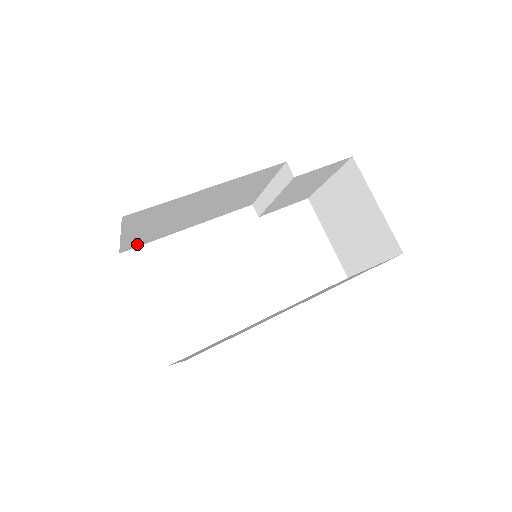
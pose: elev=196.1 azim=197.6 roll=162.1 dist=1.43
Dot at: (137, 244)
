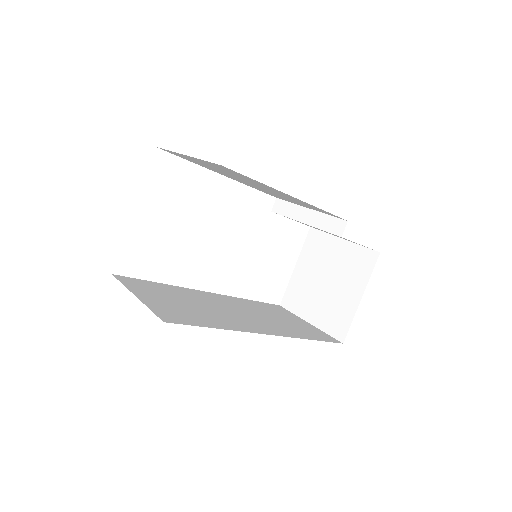
Dot at: (178, 155)
